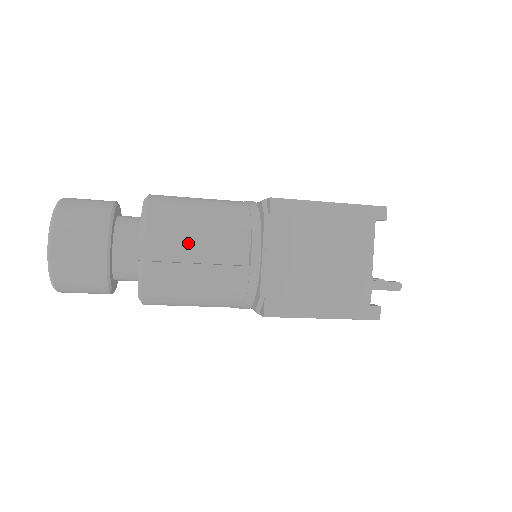
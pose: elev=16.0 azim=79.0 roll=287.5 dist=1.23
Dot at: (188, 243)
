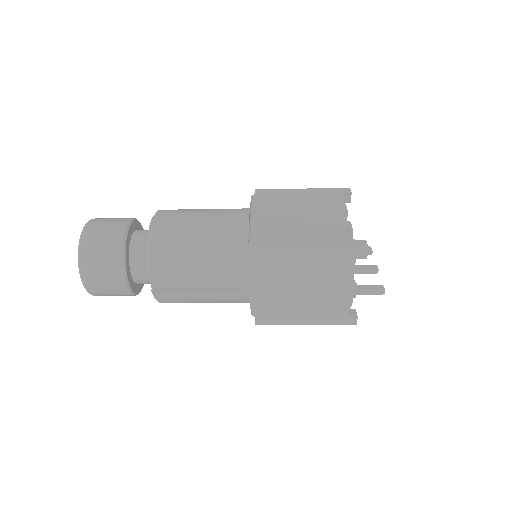
Dot at: occluded
